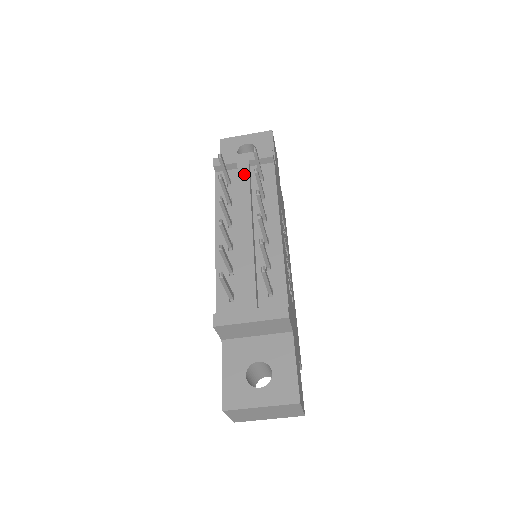
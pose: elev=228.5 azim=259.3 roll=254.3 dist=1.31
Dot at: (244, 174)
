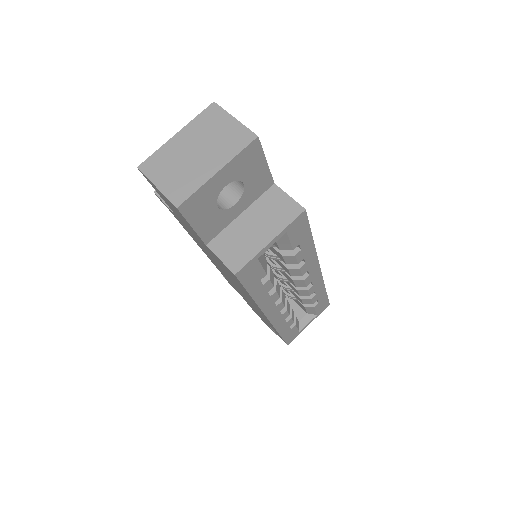
Dot at: occluded
